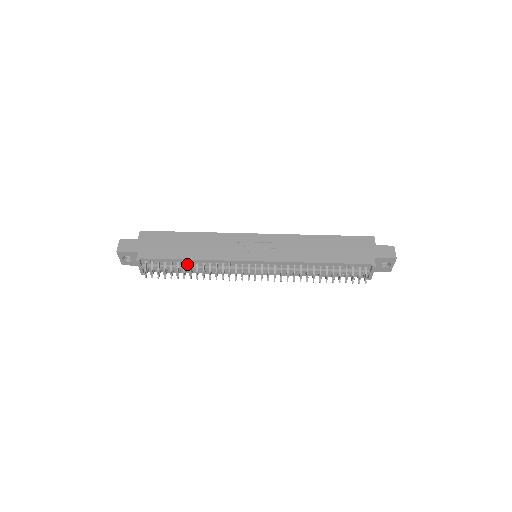
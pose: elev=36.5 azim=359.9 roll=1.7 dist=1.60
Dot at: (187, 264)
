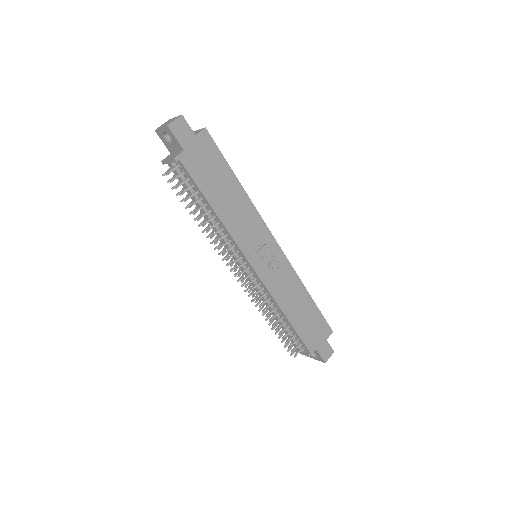
Dot at: (206, 206)
